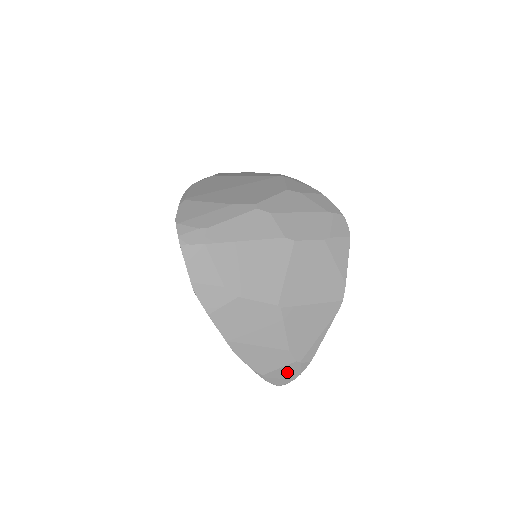
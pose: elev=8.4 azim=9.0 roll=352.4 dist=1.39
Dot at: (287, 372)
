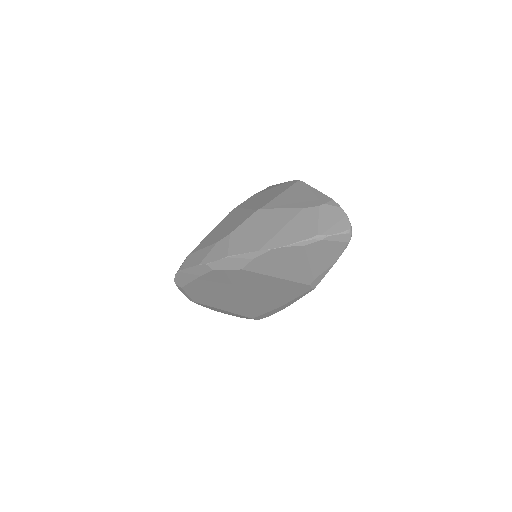
Dot at: (330, 217)
